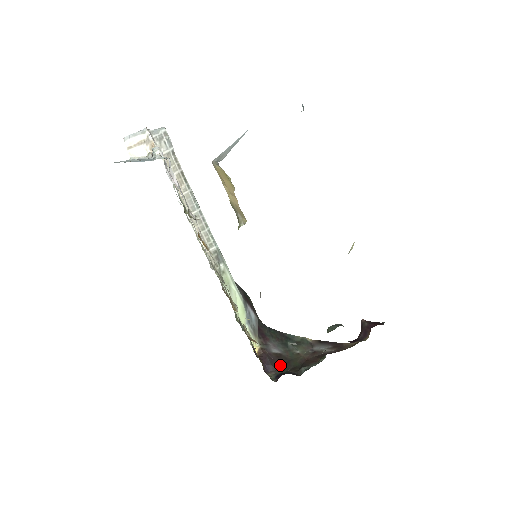
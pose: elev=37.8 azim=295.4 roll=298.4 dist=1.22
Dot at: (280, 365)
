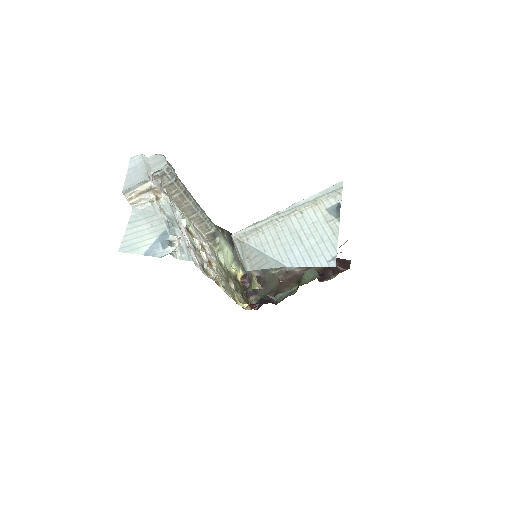
Dot at: occluded
